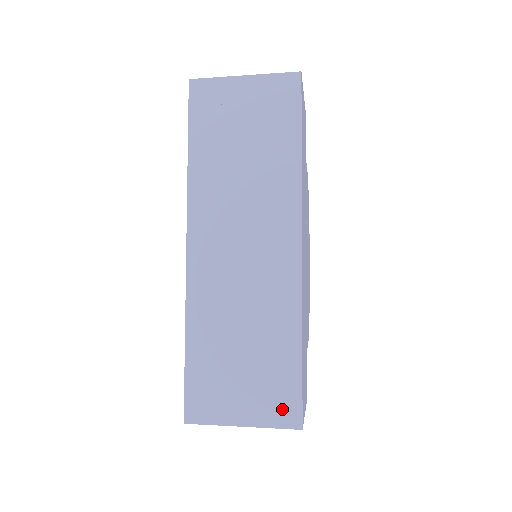
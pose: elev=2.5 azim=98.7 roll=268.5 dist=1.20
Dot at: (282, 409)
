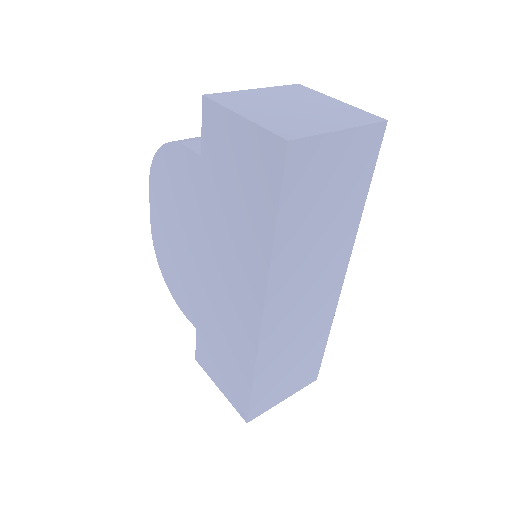
Dot at: (309, 377)
